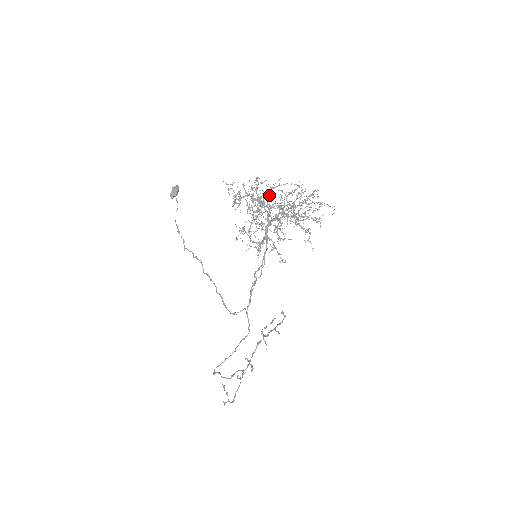
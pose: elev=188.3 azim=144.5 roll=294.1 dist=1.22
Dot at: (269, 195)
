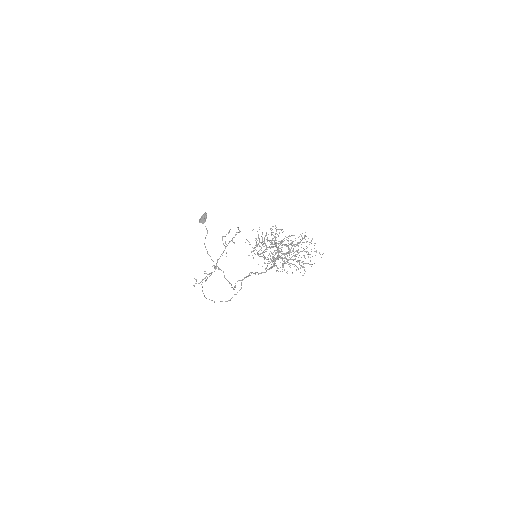
Dot at: (283, 241)
